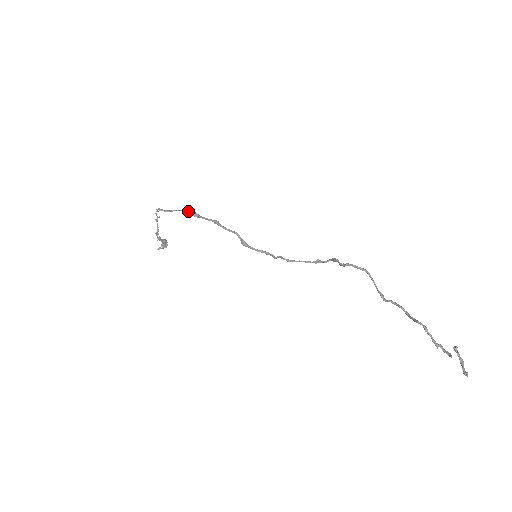
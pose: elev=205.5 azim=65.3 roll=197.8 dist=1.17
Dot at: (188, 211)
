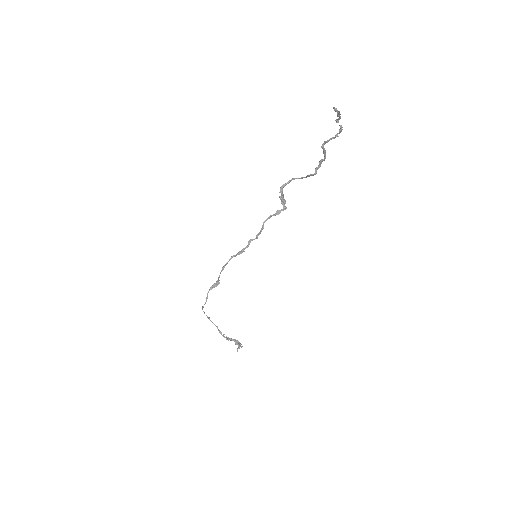
Dot at: (212, 287)
